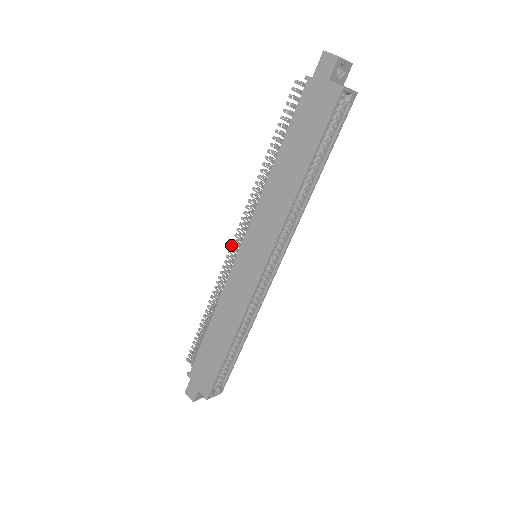
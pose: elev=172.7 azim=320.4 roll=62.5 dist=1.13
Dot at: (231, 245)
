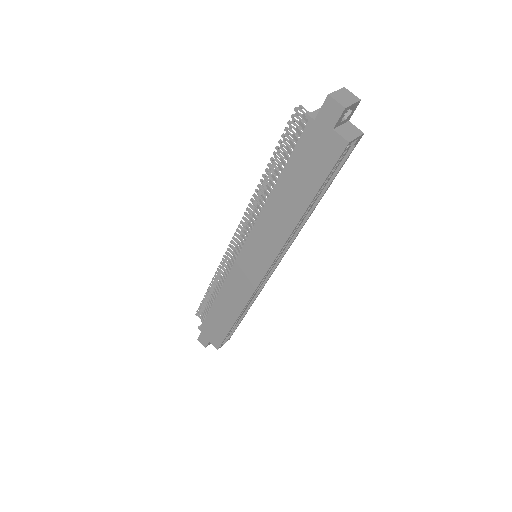
Dot at: (231, 241)
